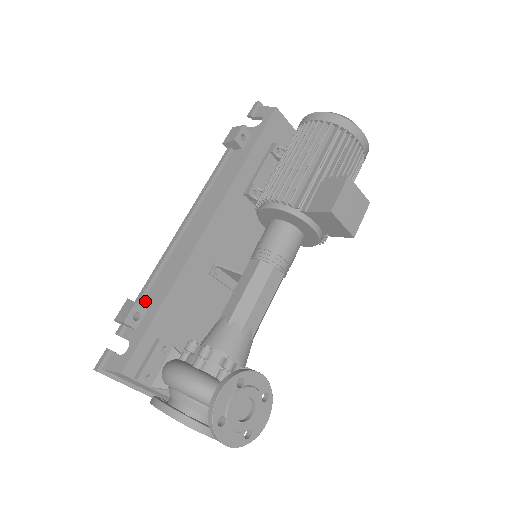
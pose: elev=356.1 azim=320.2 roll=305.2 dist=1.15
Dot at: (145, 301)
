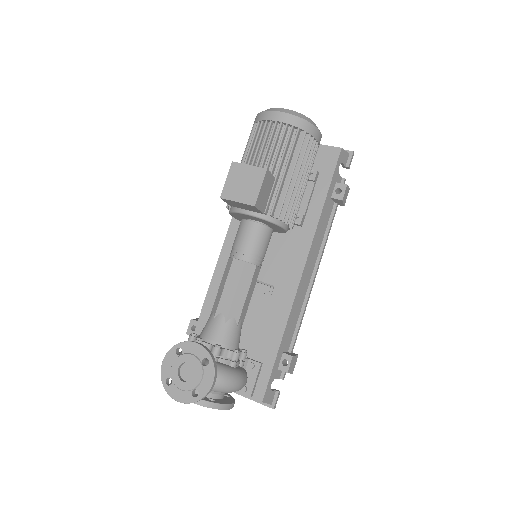
Dot at: occluded
